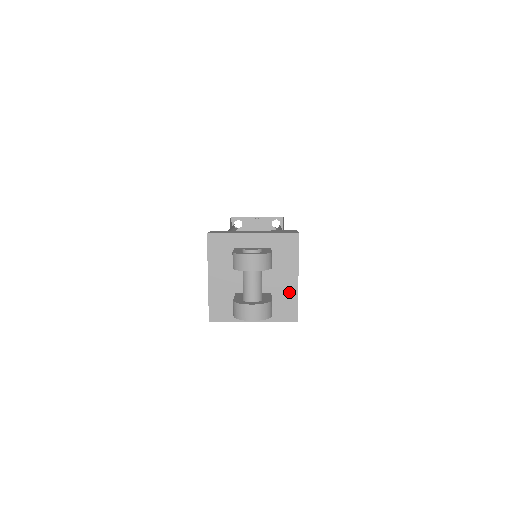
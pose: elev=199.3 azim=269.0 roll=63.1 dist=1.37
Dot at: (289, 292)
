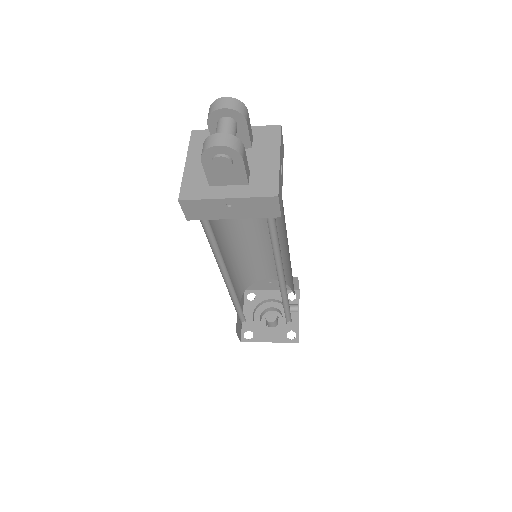
Dot at: (269, 170)
